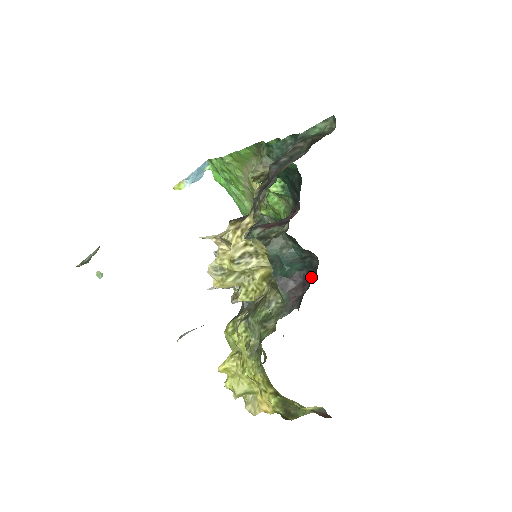
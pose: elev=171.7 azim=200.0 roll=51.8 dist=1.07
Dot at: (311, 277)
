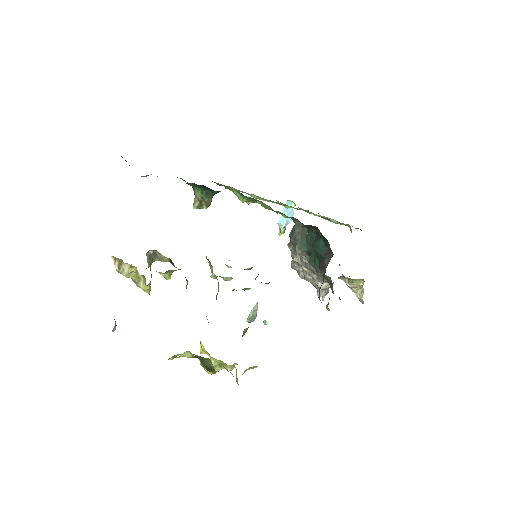
Dot at: occluded
